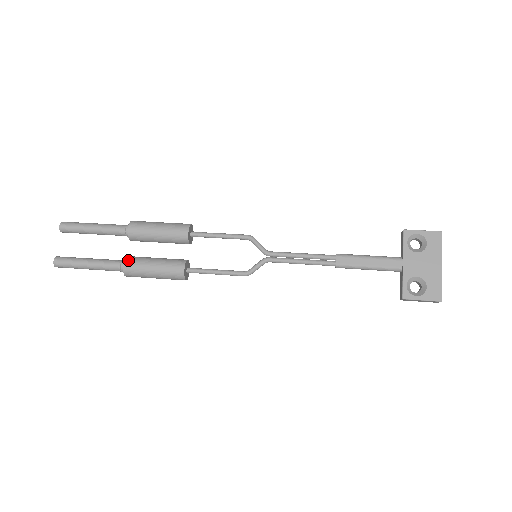
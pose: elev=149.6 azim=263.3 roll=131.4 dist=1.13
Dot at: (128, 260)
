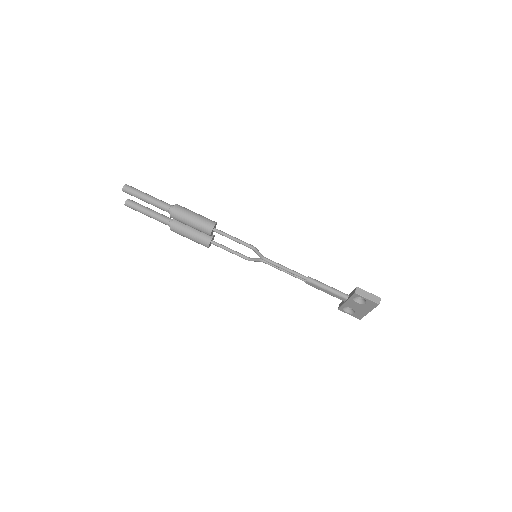
Dot at: (172, 228)
